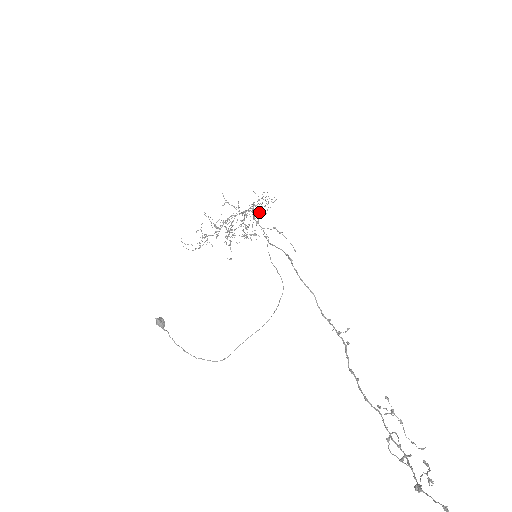
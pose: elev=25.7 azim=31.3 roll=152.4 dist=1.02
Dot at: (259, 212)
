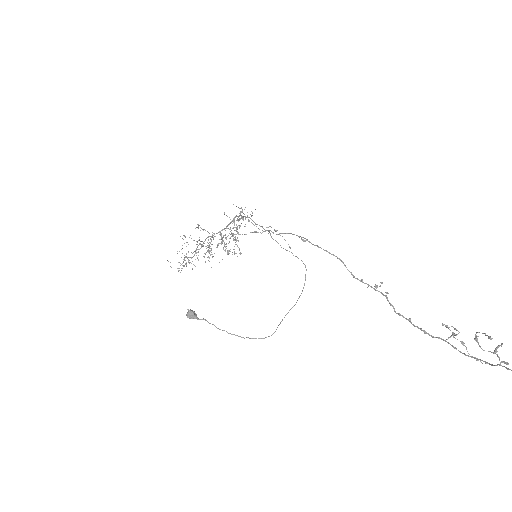
Dot at: (237, 229)
